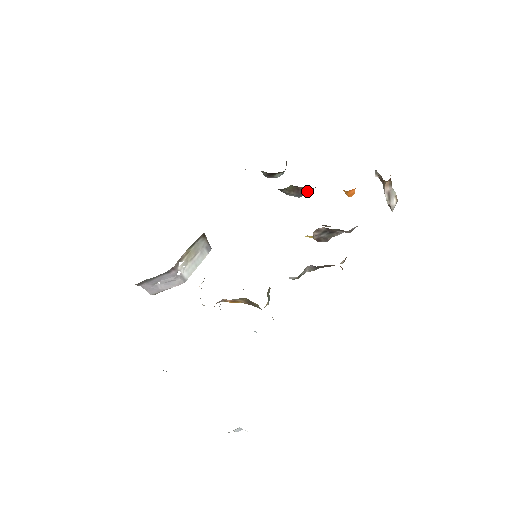
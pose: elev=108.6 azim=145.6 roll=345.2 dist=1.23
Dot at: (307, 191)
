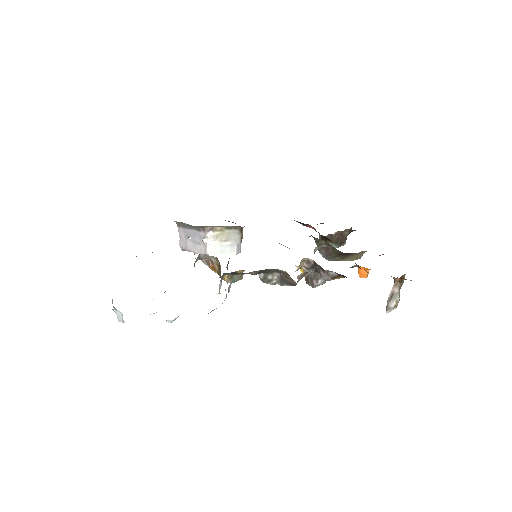
Dot at: (333, 255)
